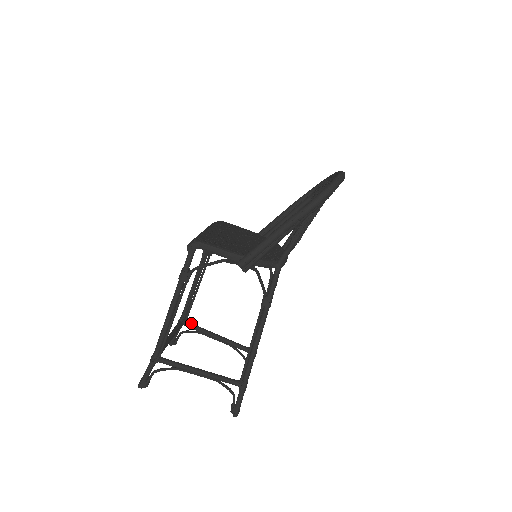
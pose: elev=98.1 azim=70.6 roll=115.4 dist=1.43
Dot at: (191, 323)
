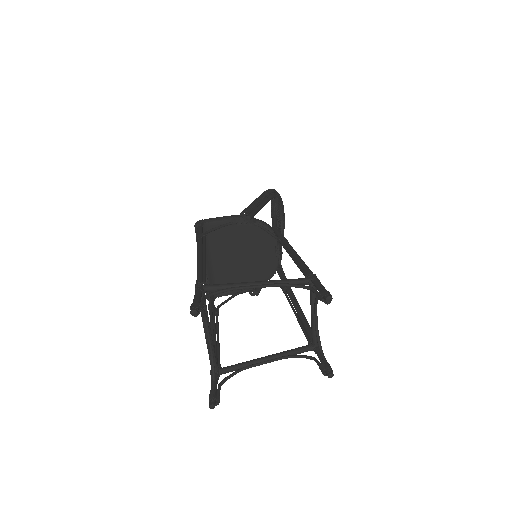
Dot at: (227, 368)
